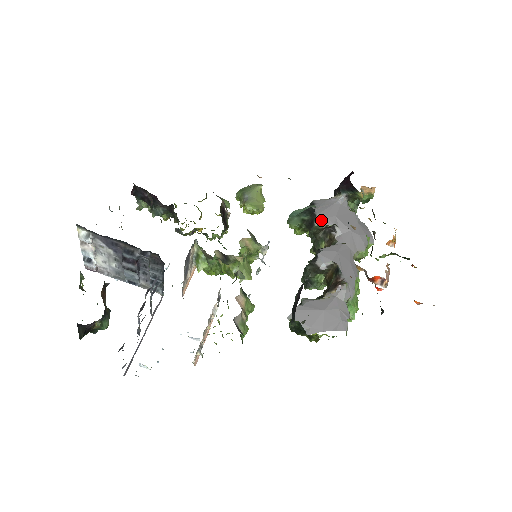
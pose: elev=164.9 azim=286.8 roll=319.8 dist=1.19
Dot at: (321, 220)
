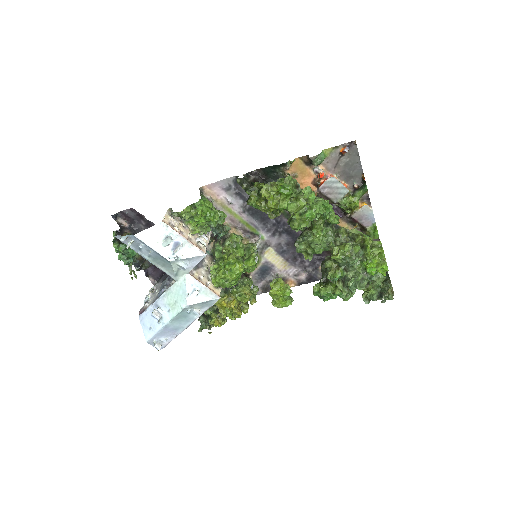
Dot at: occluded
